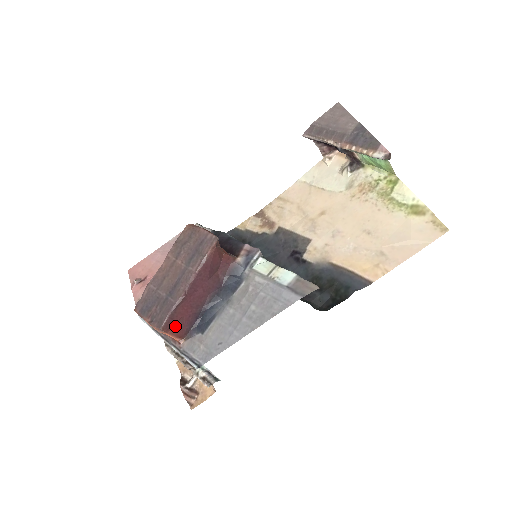
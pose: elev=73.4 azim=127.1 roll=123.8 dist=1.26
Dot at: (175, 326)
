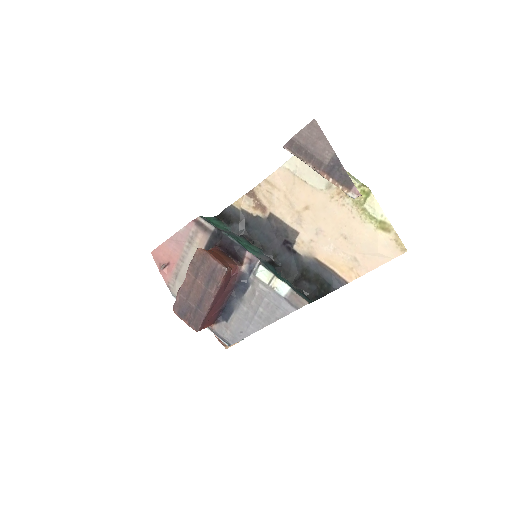
Dot at: (207, 323)
